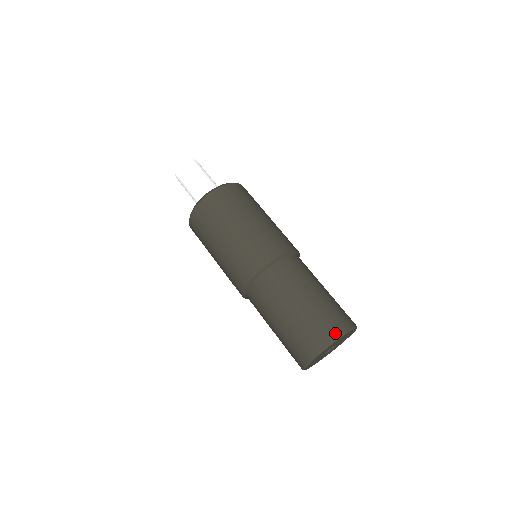
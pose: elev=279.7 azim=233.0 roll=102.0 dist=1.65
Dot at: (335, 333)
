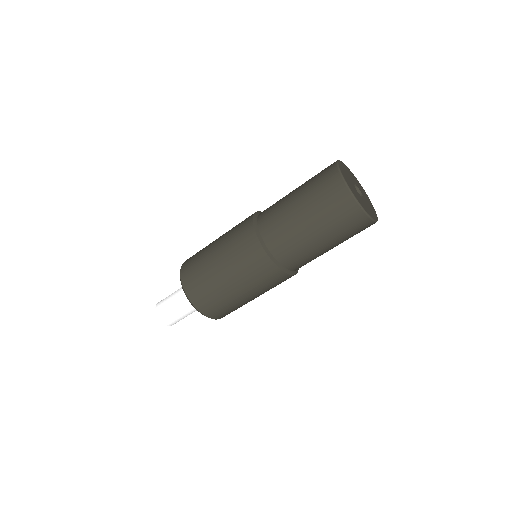
Dot at: (332, 167)
